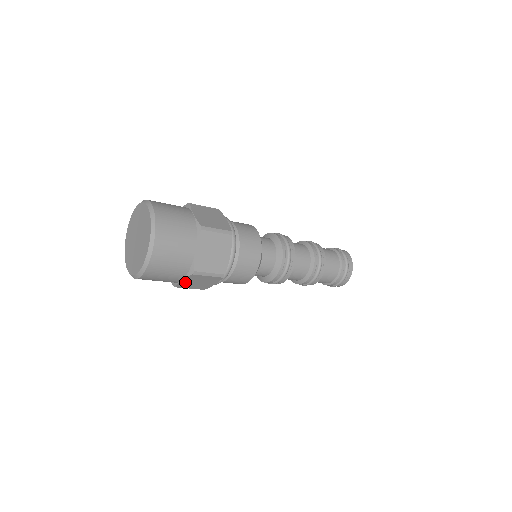
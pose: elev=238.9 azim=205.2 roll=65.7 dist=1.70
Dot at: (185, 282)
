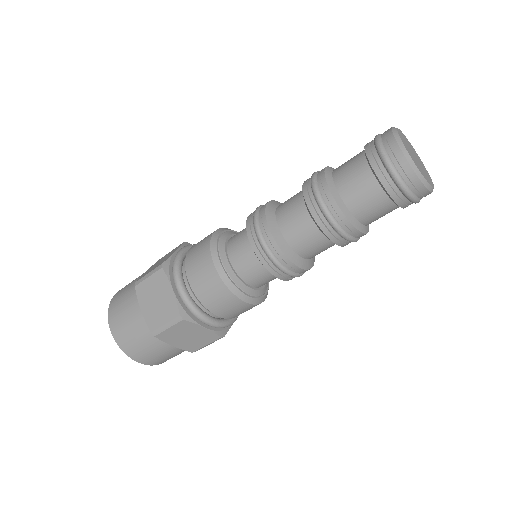
Dot at: occluded
